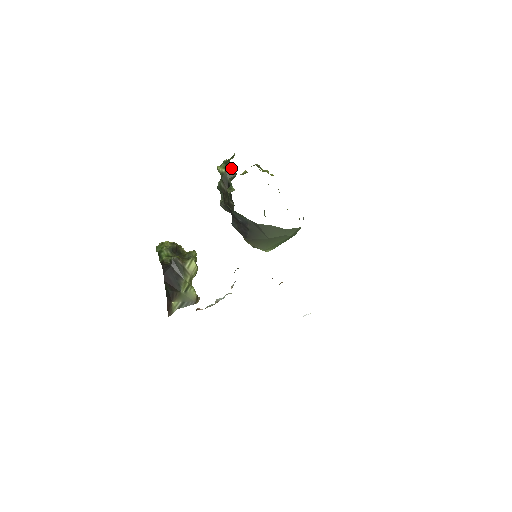
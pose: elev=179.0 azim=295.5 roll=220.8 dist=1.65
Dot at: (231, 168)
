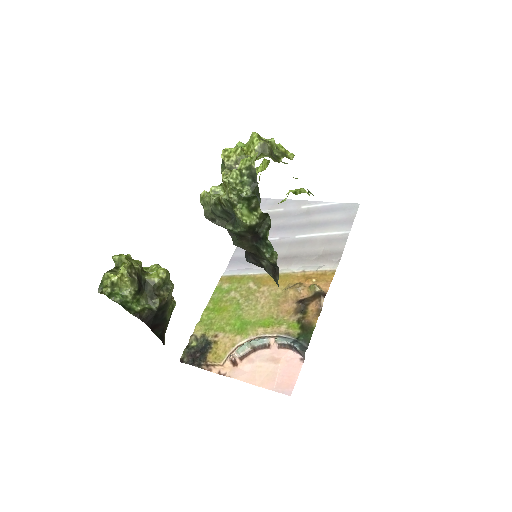
Dot at: (263, 213)
